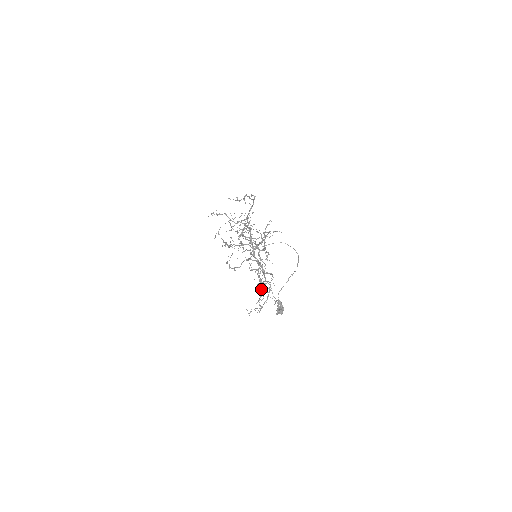
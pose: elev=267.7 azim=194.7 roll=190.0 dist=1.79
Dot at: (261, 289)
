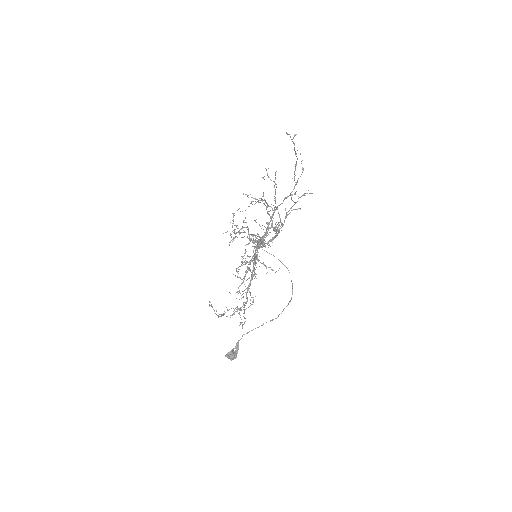
Dot at: occluded
